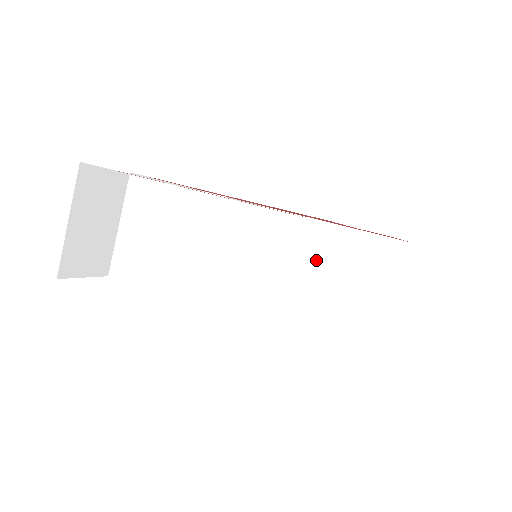
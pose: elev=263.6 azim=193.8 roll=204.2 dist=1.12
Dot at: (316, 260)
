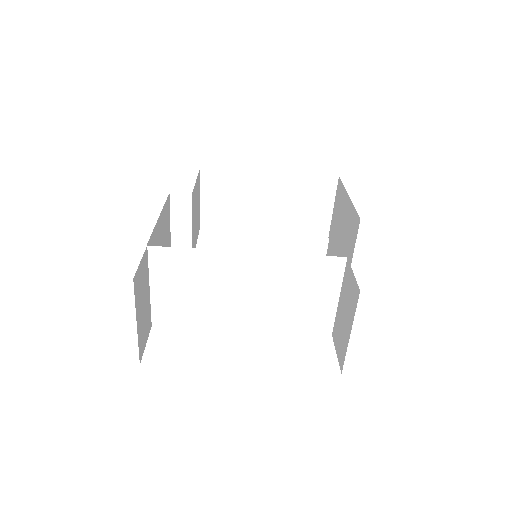
Dot at: (340, 282)
